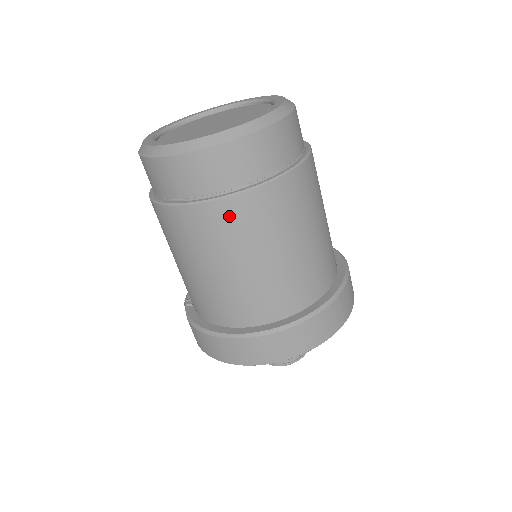
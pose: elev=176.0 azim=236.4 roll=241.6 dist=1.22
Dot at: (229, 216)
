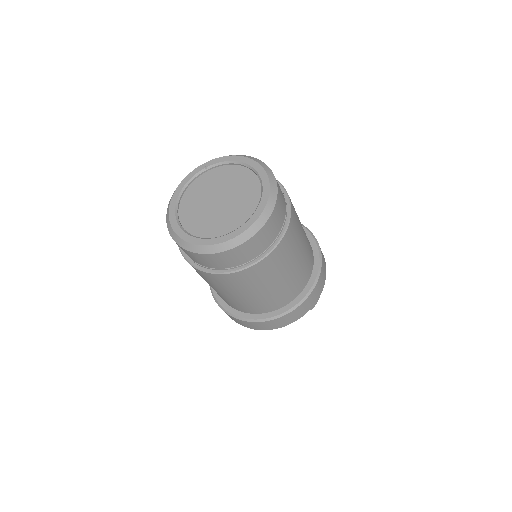
Dot at: (198, 272)
